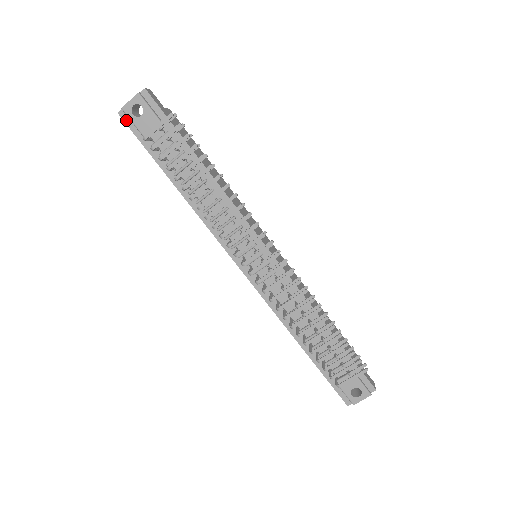
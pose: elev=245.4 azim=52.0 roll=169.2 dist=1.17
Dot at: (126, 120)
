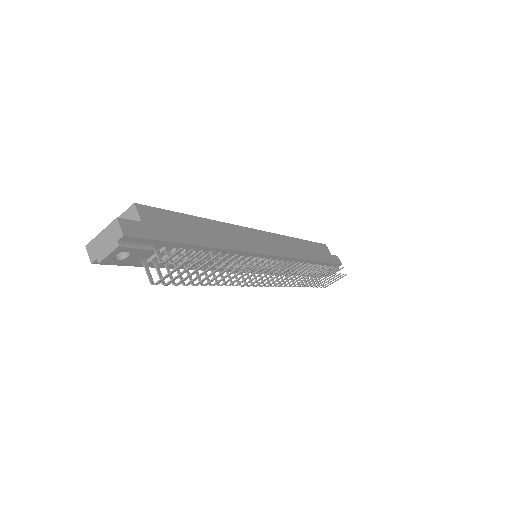
Dot at: (105, 263)
